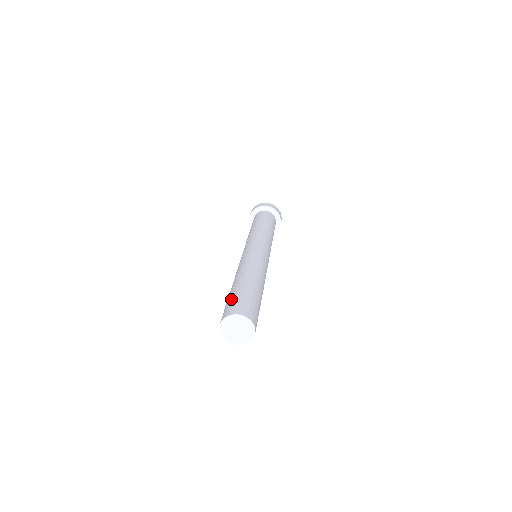
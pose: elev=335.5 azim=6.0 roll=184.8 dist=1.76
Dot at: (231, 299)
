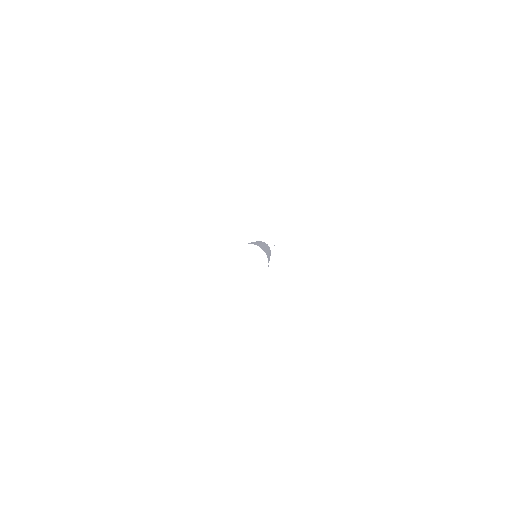
Dot at: occluded
